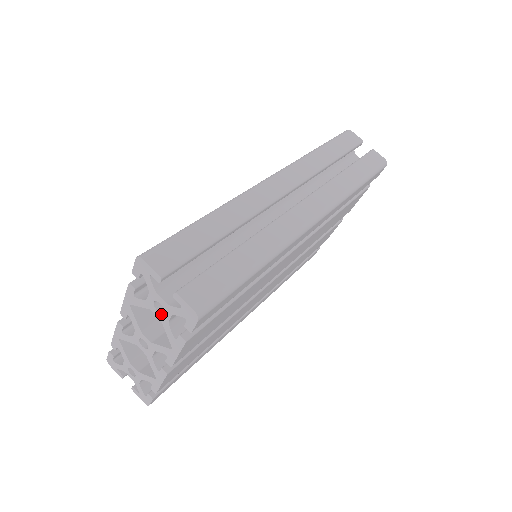
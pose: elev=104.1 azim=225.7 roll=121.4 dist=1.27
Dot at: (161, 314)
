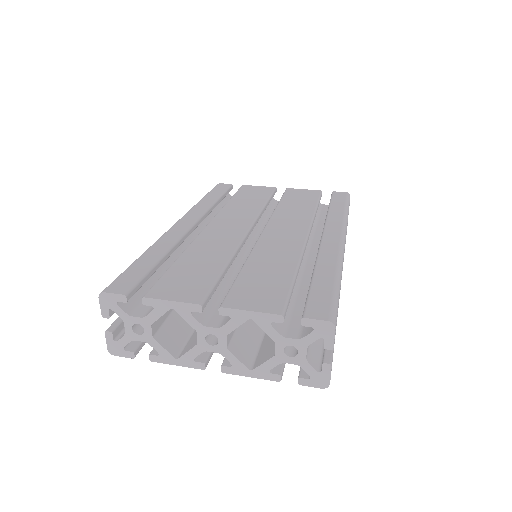
Dot at: (285, 355)
